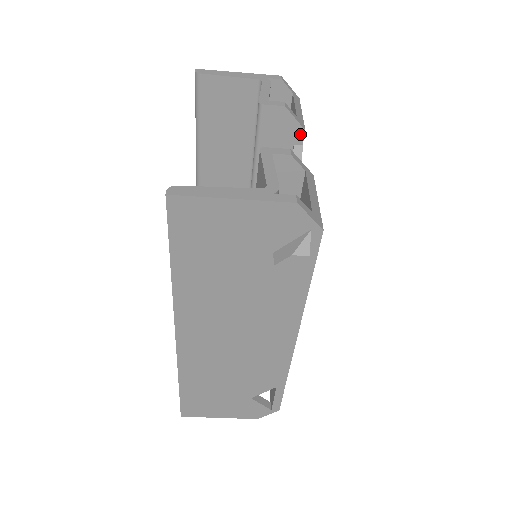
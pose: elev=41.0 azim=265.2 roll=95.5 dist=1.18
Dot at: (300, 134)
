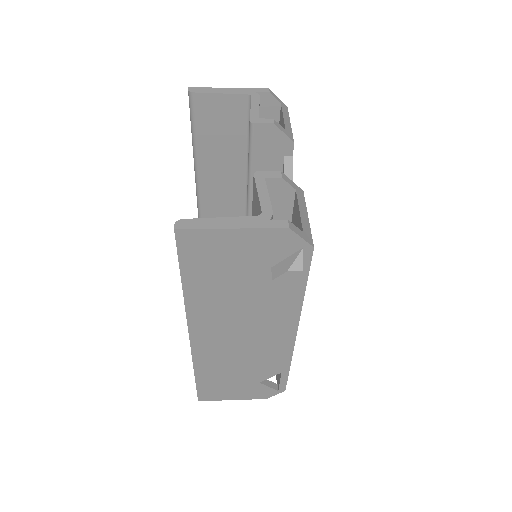
Dot at: (290, 146)
